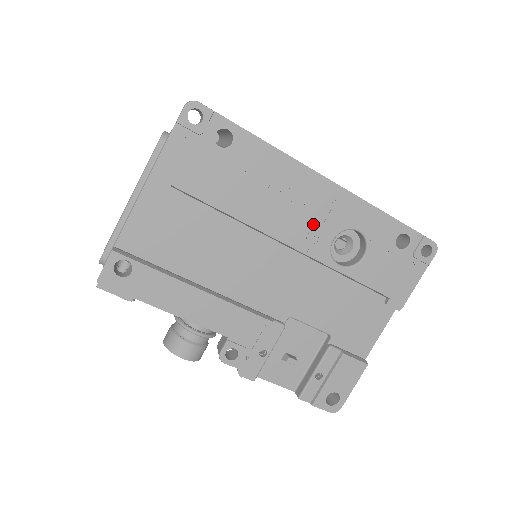
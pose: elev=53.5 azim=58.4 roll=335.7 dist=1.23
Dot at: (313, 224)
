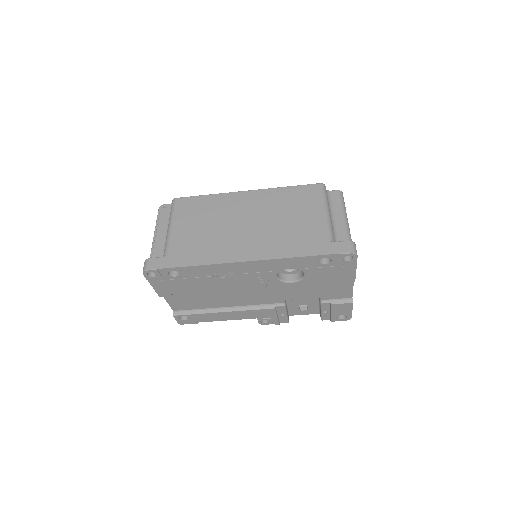
Dot at: (257, 277)
